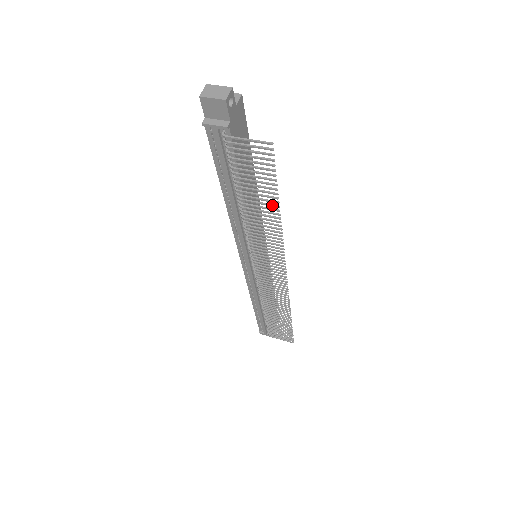
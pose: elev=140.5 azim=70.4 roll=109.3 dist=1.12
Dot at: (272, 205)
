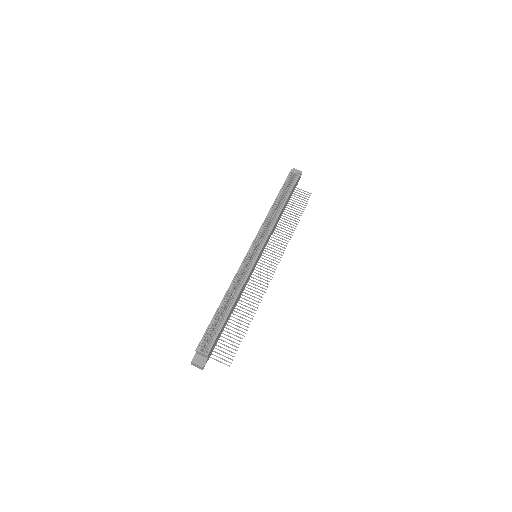
Dot at: (245, 326)
